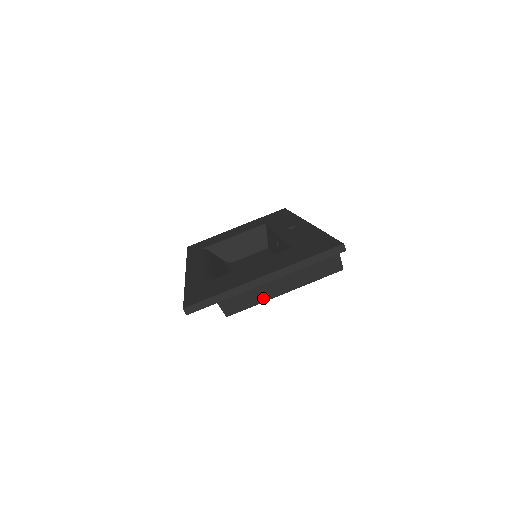
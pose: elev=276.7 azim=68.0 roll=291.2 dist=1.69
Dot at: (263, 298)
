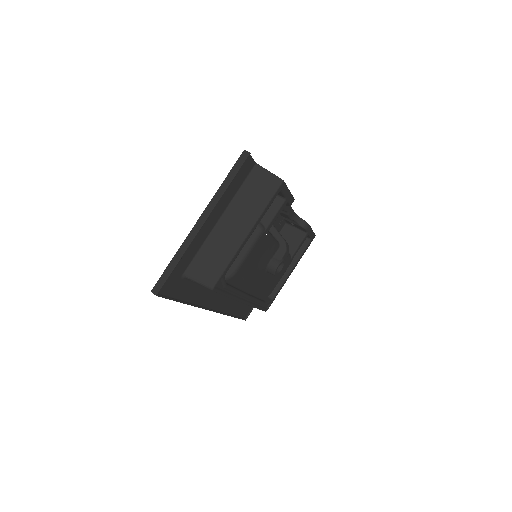
Dot at: (231, 252)
